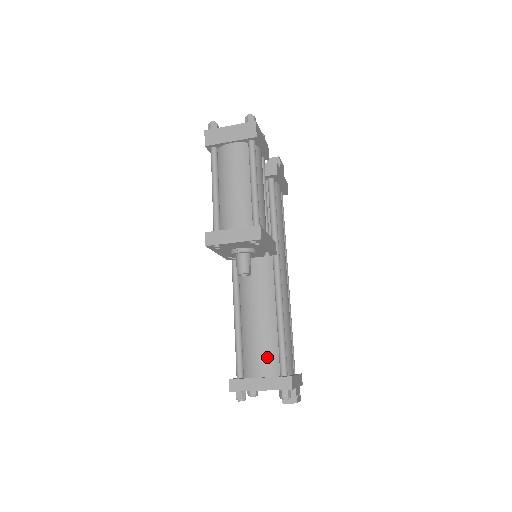
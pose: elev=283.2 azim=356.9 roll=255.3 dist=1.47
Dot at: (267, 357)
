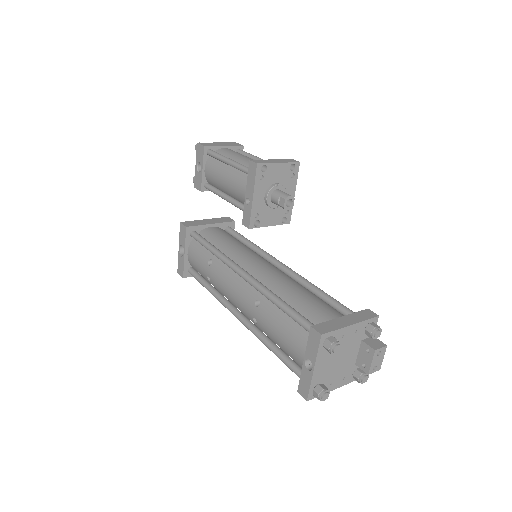
Dot at: (330, 308)
